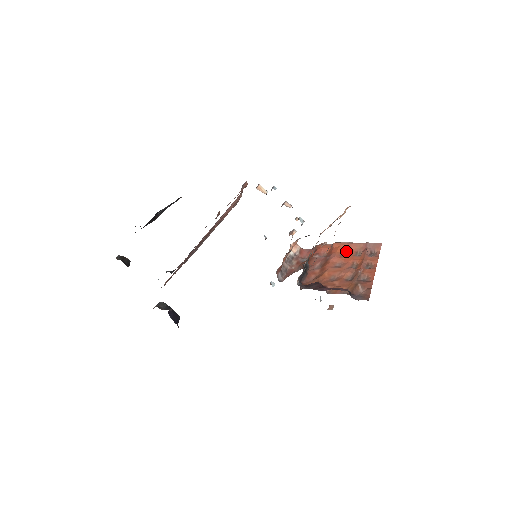
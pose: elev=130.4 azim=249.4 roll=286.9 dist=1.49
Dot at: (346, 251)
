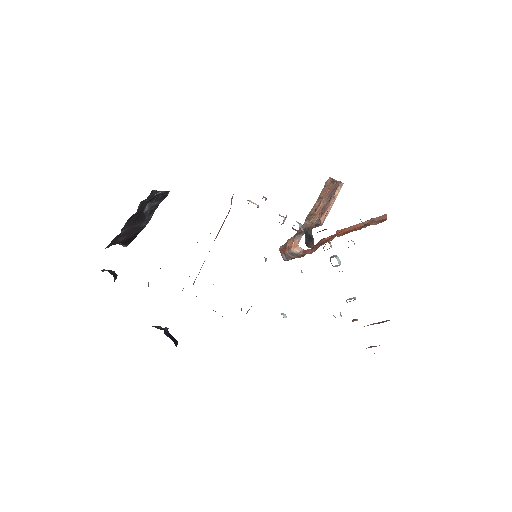
Dot at: occluded
